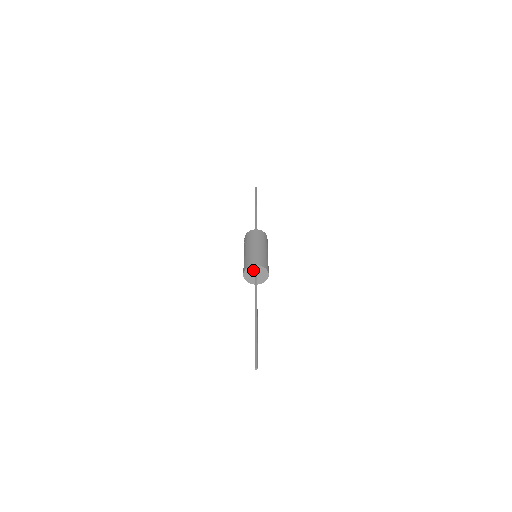
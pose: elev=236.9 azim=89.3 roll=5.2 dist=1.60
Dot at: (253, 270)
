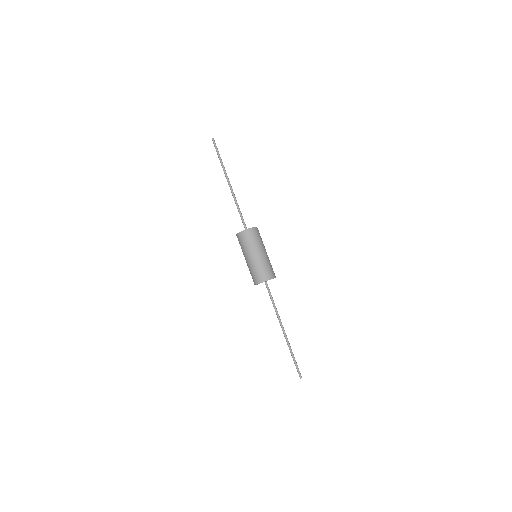
Dot at: occluded
